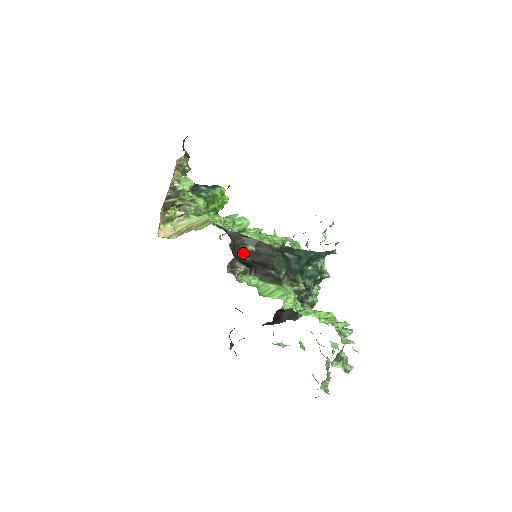
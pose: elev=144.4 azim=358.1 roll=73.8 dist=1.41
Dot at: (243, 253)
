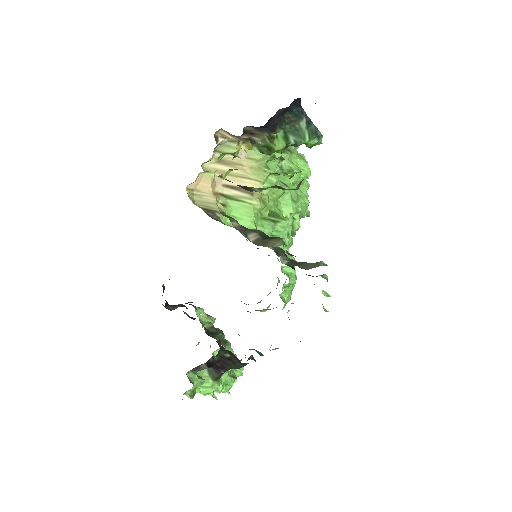
Dot at: (217, 356)
